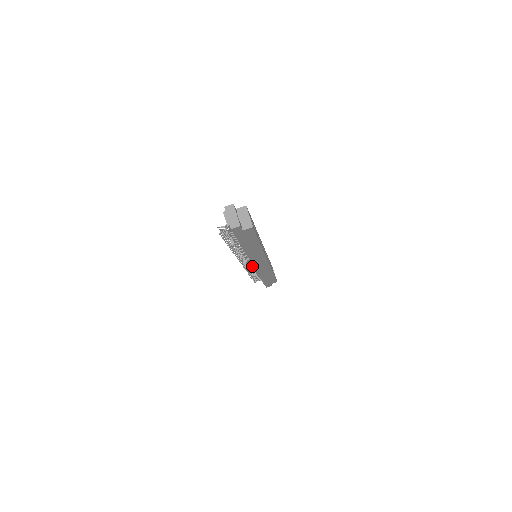
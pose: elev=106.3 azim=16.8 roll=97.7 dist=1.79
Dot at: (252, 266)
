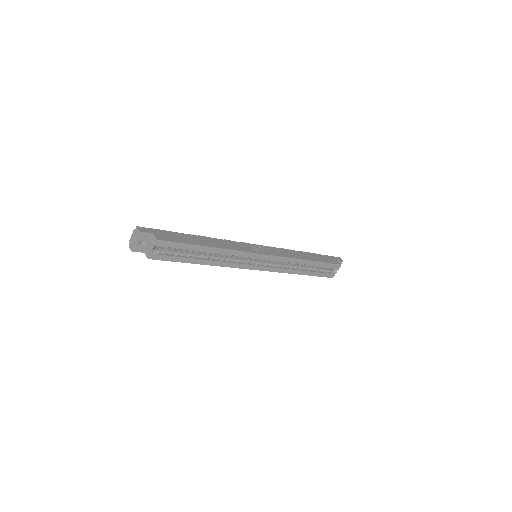
Dot at: occluded
